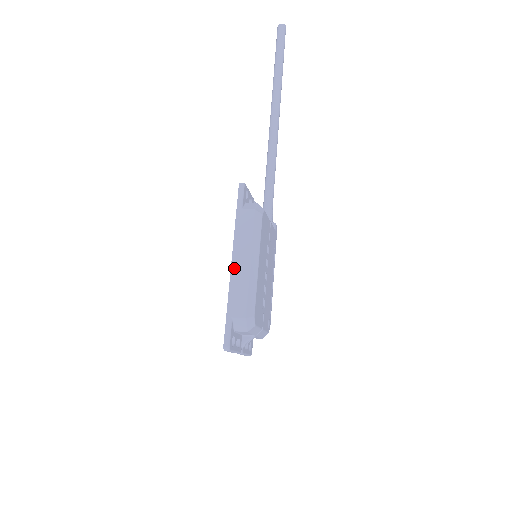
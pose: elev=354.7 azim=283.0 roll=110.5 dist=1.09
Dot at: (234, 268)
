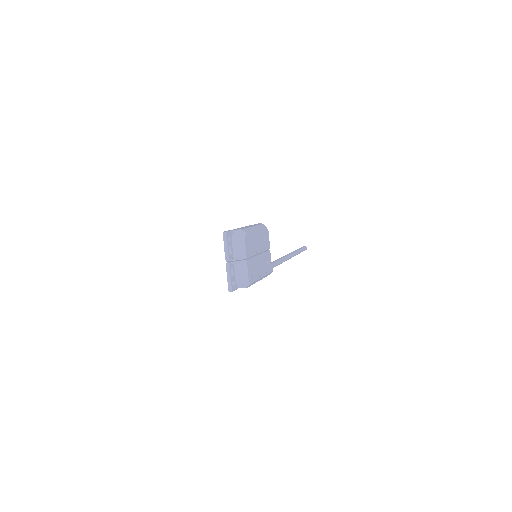
Dot at: (243, 227)
